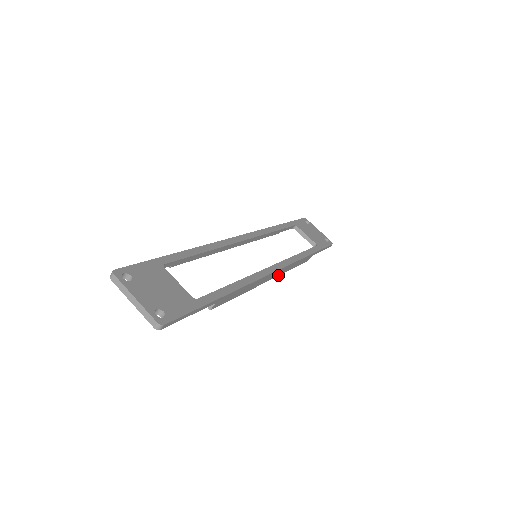
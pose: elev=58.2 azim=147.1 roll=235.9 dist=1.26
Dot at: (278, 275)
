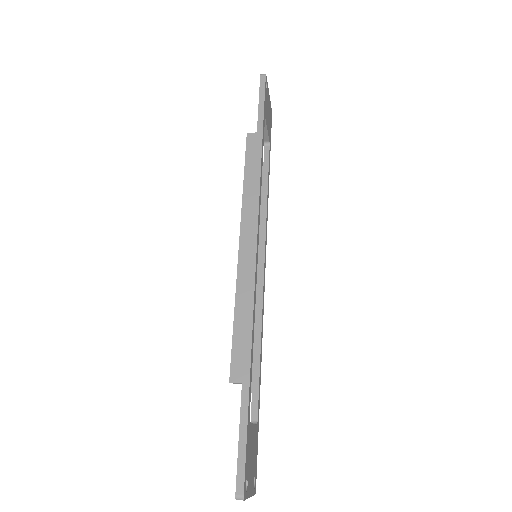
Dot at: occluded
